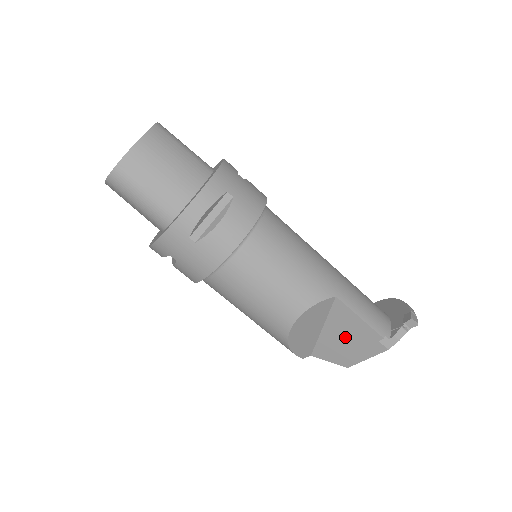
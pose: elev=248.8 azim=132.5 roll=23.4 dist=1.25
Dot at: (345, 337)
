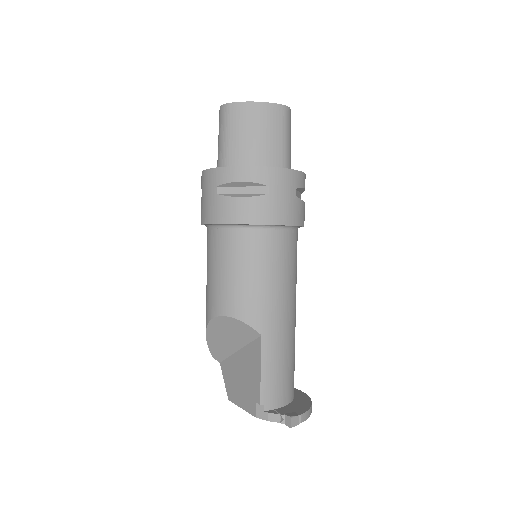
Dot at: (244, 374)
